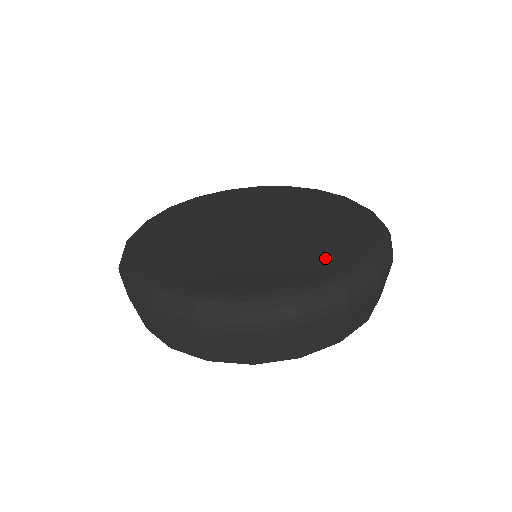
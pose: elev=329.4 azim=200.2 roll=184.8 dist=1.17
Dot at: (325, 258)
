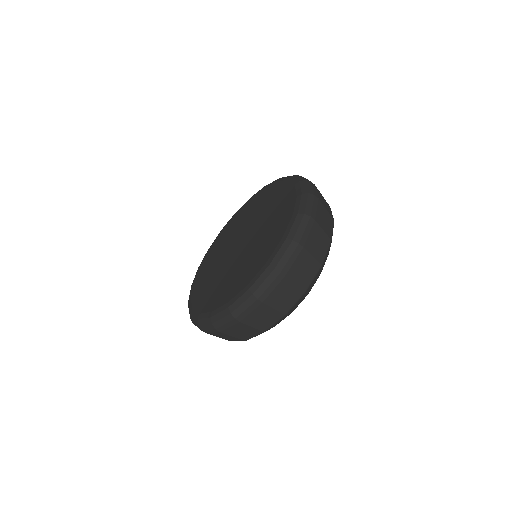
Dot at: (281, 195)
